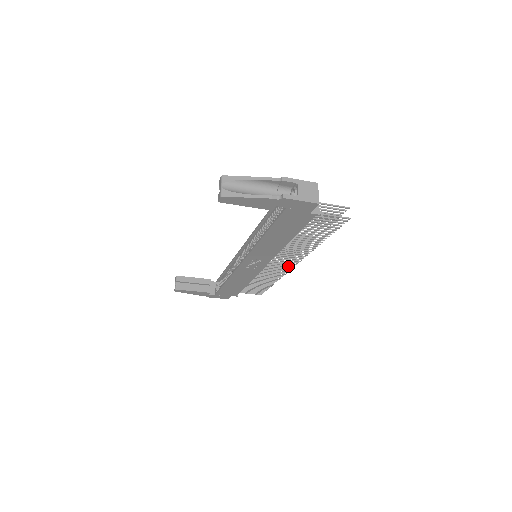
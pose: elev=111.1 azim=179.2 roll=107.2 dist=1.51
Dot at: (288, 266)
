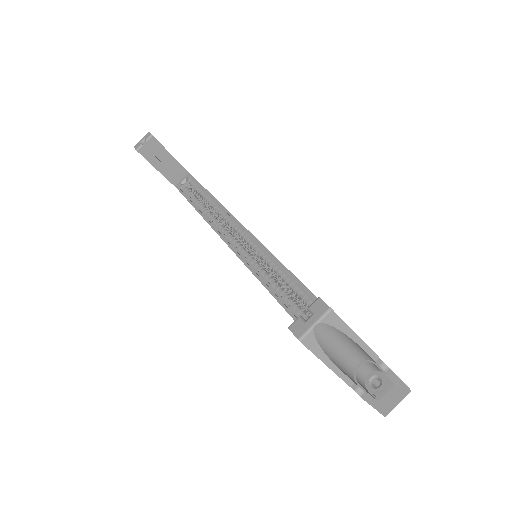
Dot at: occluded
